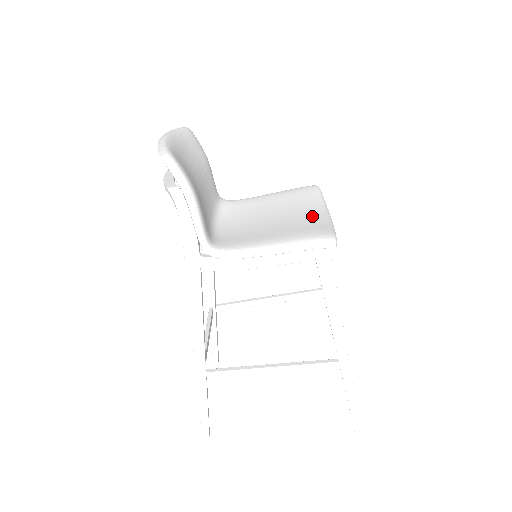
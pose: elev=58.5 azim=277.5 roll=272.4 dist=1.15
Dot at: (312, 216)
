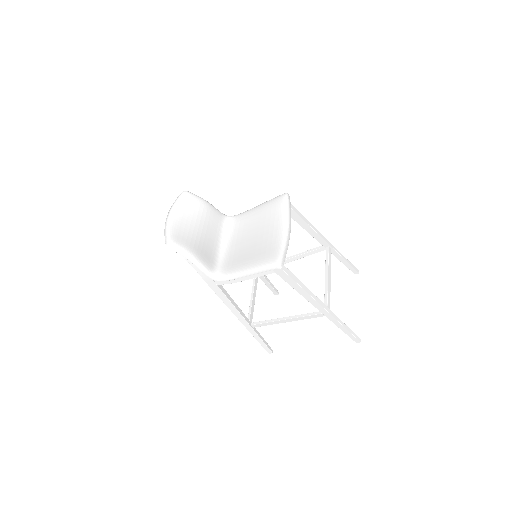
Dot at: (274, 235)
